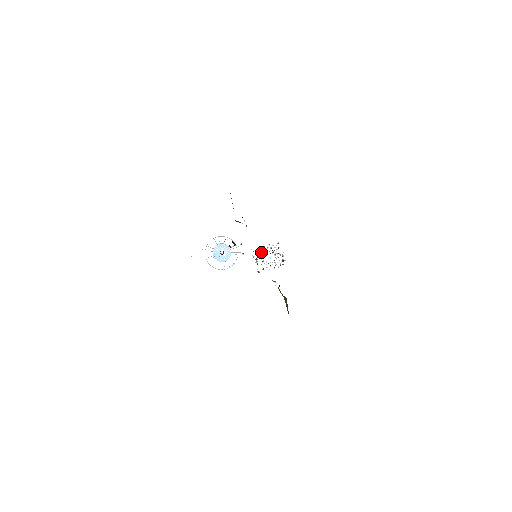
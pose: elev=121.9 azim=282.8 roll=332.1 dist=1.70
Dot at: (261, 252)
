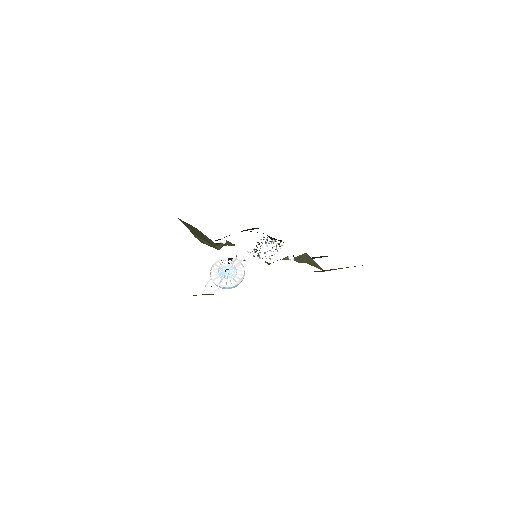
Dot at: (257, 250)
